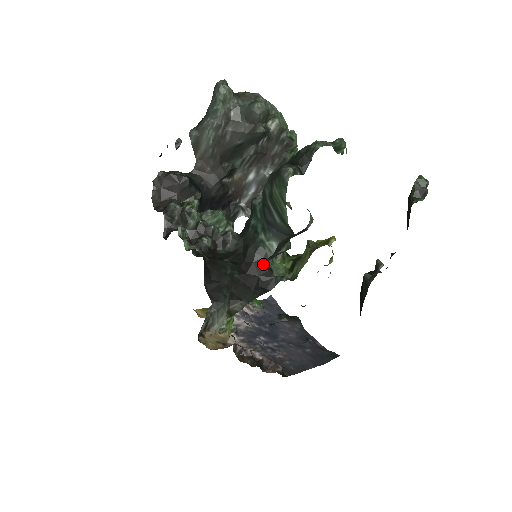
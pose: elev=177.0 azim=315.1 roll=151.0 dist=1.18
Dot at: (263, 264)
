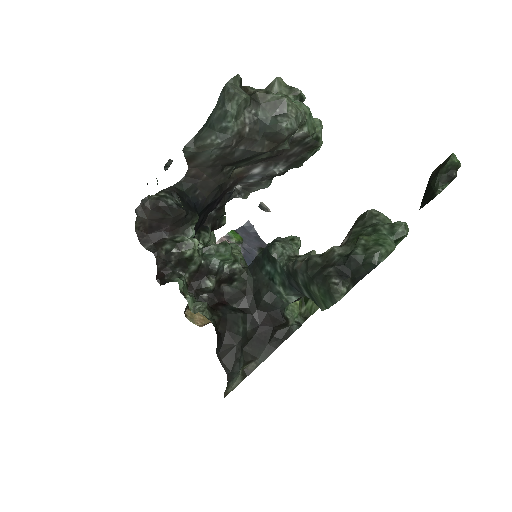
Dot at: (279, 316)
